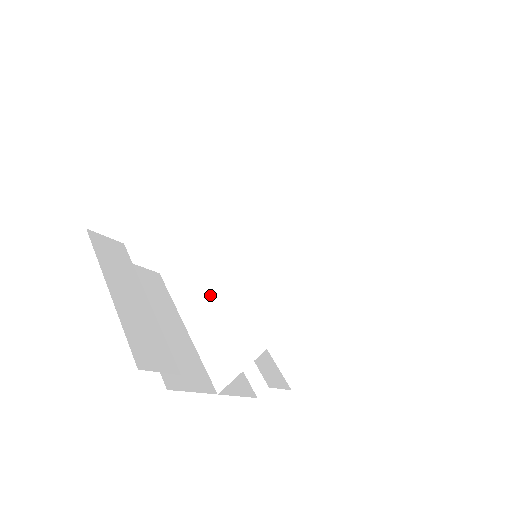
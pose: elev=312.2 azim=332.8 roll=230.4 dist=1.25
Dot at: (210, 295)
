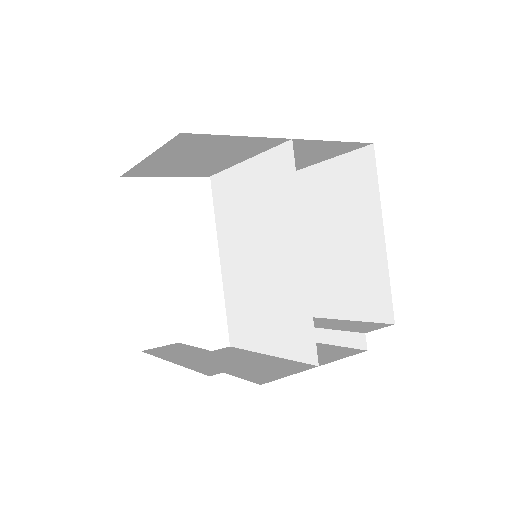
Dot at: (260, 315)
